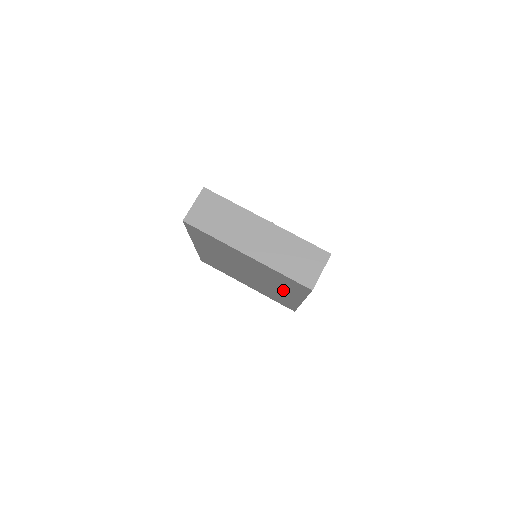
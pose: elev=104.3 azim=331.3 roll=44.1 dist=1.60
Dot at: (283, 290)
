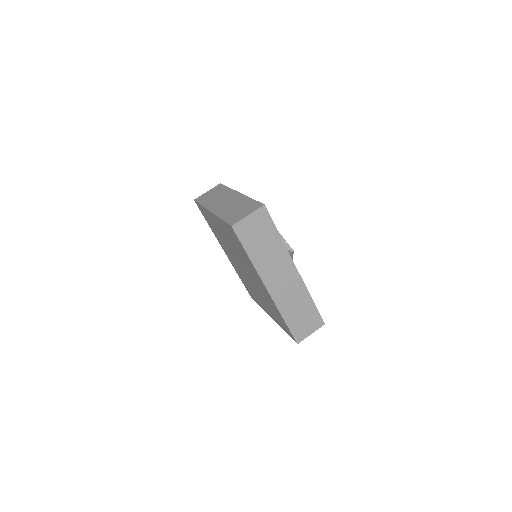
Dot at: (253, 273)
